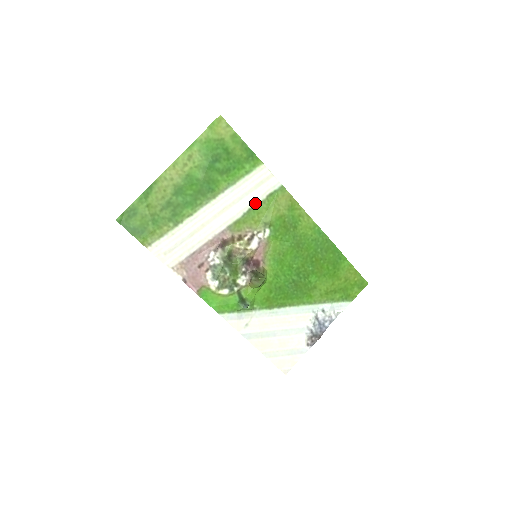
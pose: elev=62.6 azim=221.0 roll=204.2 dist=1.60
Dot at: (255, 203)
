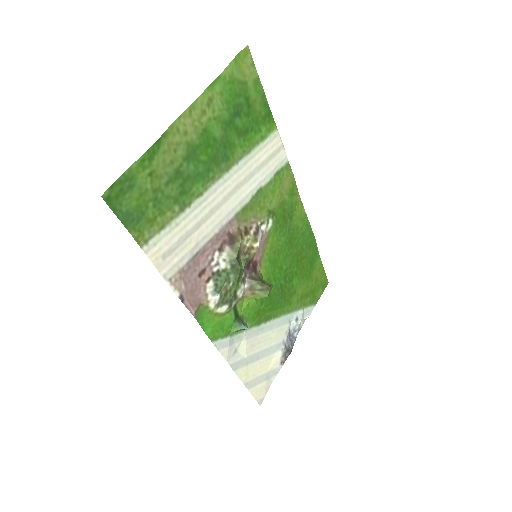
Dot at: (264, 183)
